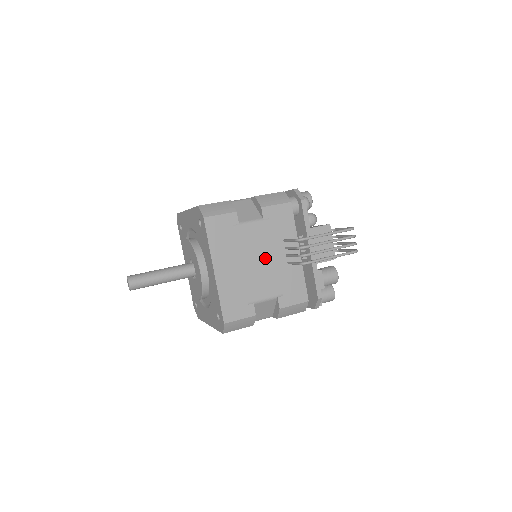
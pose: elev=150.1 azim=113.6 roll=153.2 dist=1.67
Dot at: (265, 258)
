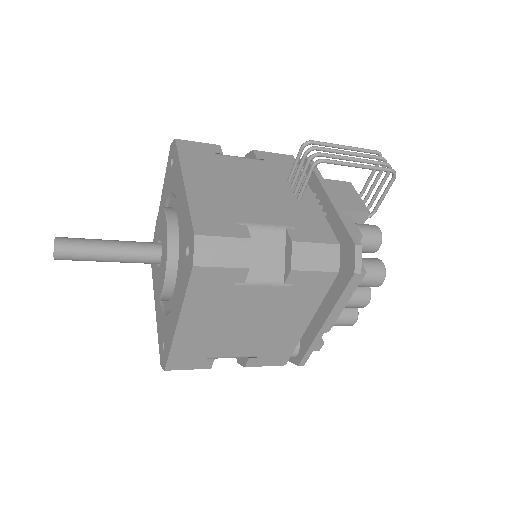
Dot at: (262, 188)
